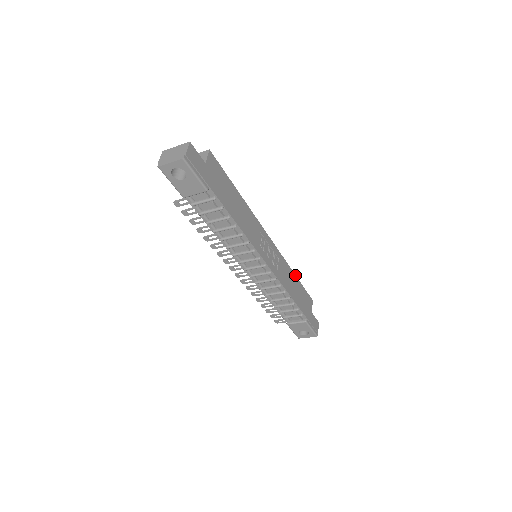
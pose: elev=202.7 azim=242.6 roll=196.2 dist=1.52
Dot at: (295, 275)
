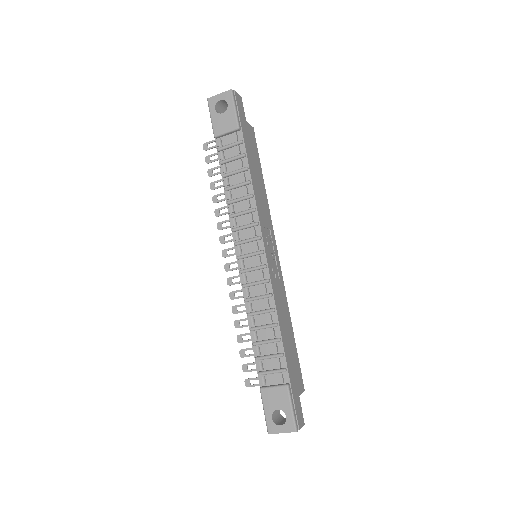
Dot at: (292, 327)
